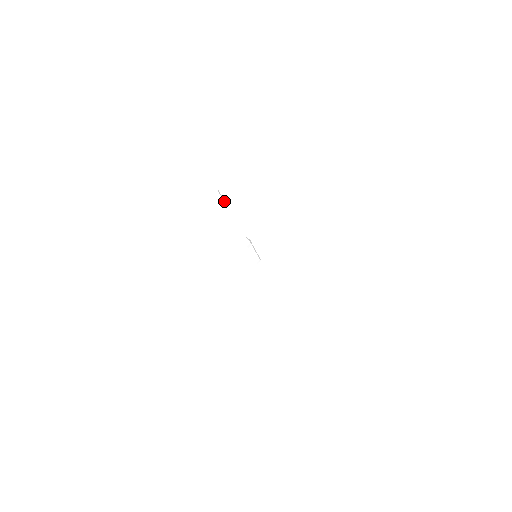
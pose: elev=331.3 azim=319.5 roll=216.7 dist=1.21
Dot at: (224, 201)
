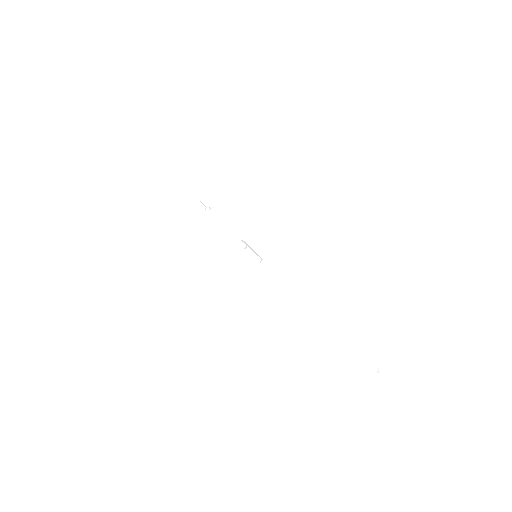
Dot at: occluded
